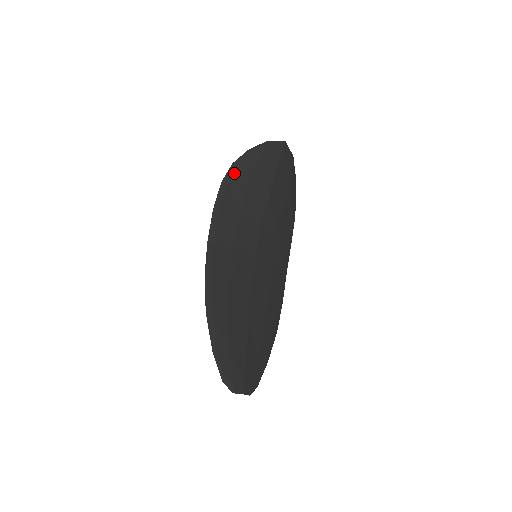
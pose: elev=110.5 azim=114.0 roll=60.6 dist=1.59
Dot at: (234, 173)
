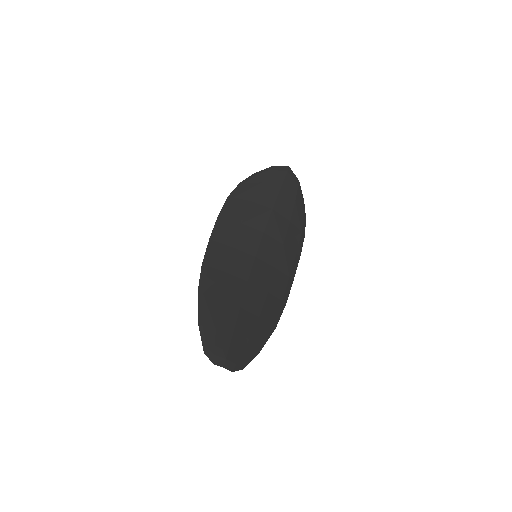
Dot at: (240, 190)
